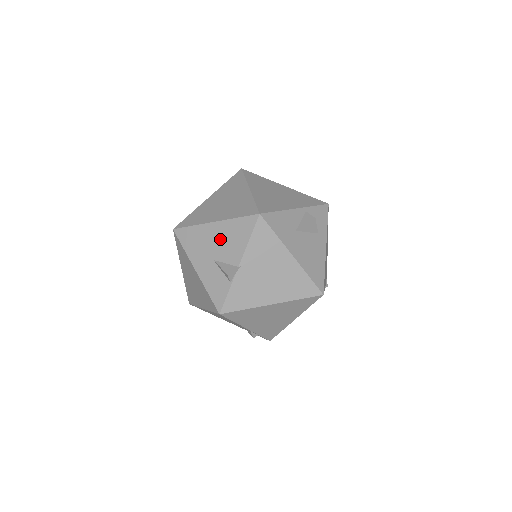
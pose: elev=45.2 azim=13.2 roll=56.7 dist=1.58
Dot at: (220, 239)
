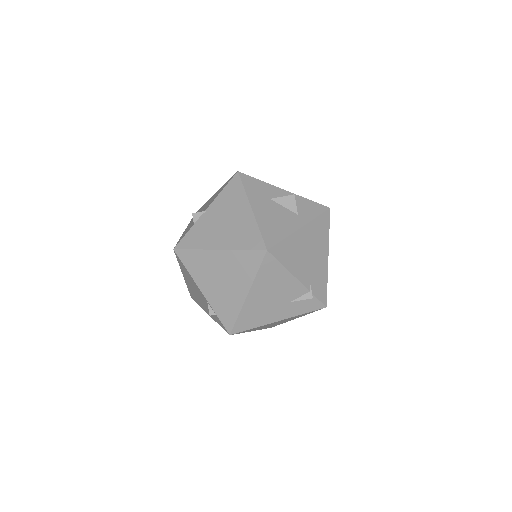
Dot at: occluded
